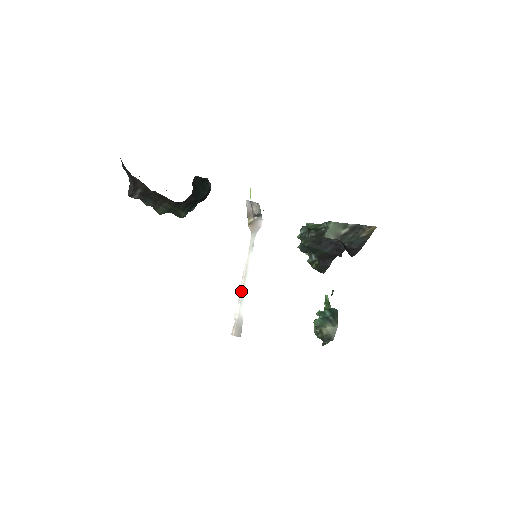
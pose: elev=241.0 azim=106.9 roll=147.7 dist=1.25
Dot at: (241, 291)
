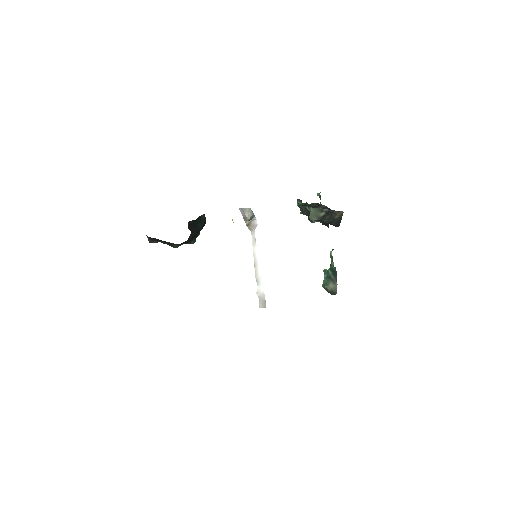
Dot at: (256, 276)
